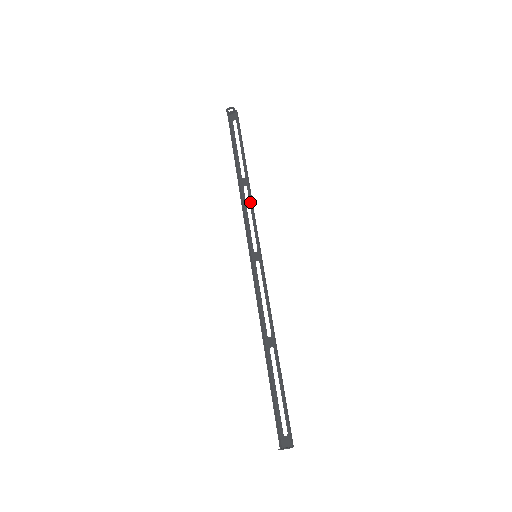
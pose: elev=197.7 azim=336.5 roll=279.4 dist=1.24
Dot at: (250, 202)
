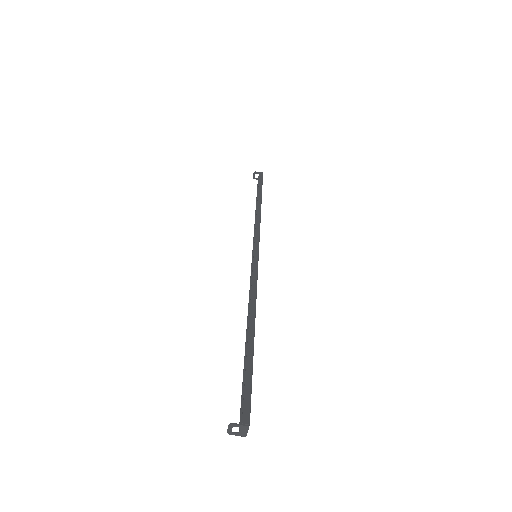
Dot at: occluded
